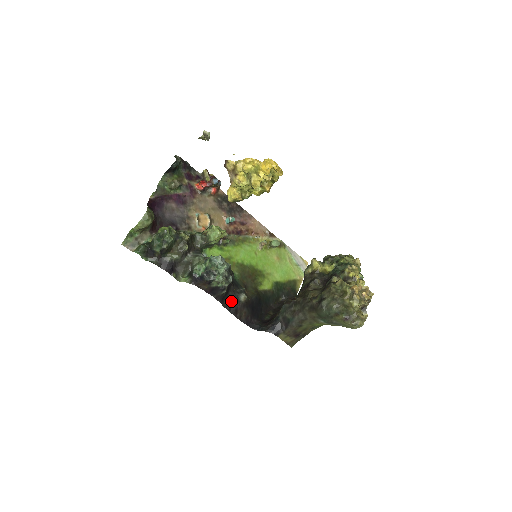
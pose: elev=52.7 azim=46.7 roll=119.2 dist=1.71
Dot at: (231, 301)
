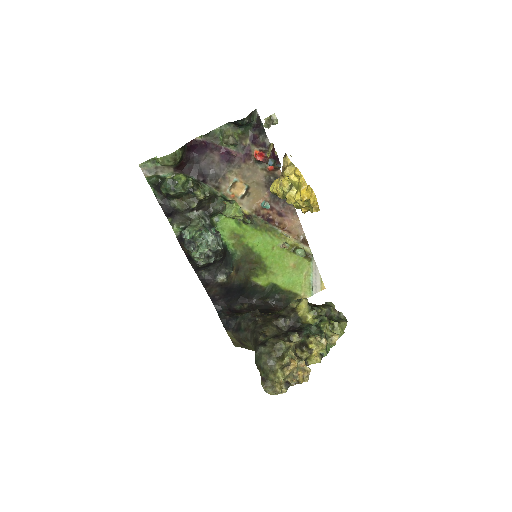
Dot at: (208, 274)
